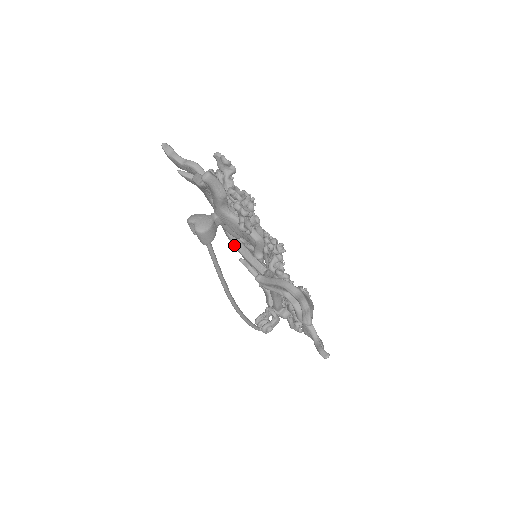
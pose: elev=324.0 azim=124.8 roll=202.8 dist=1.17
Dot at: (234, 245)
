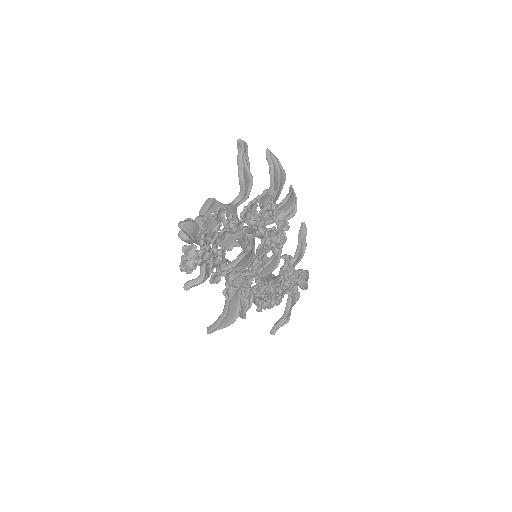
Dot at: (238, 241)
